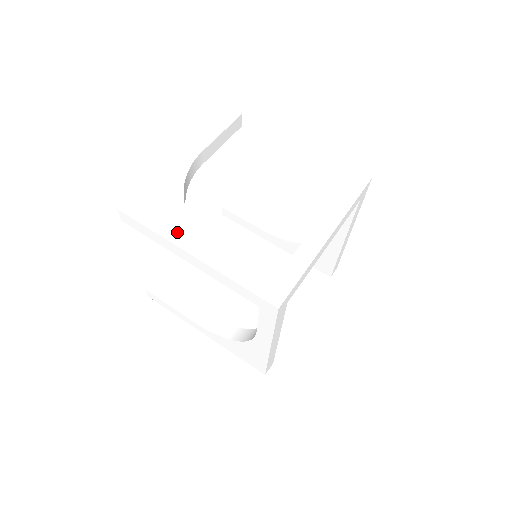
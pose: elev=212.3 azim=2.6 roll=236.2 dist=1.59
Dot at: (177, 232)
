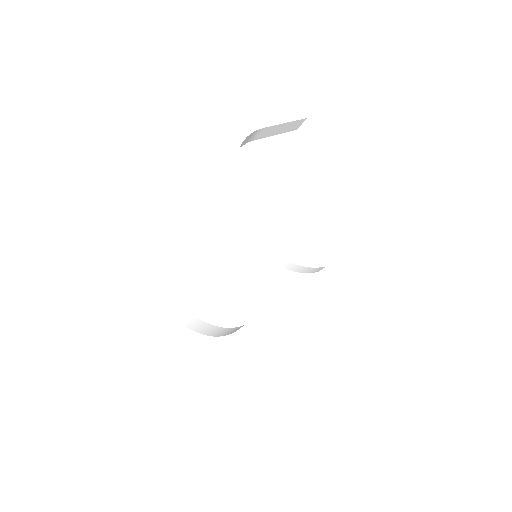
Dot at: (221, 187)
